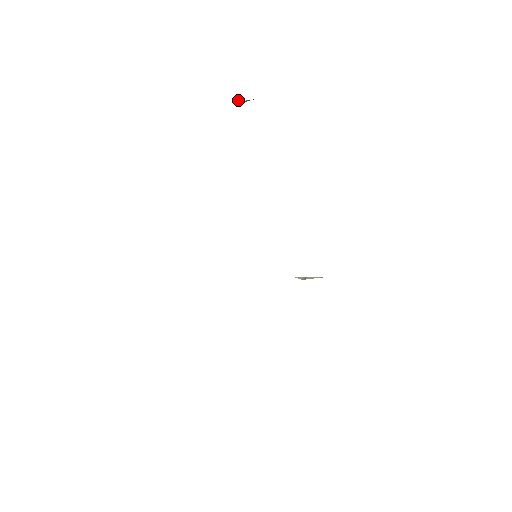
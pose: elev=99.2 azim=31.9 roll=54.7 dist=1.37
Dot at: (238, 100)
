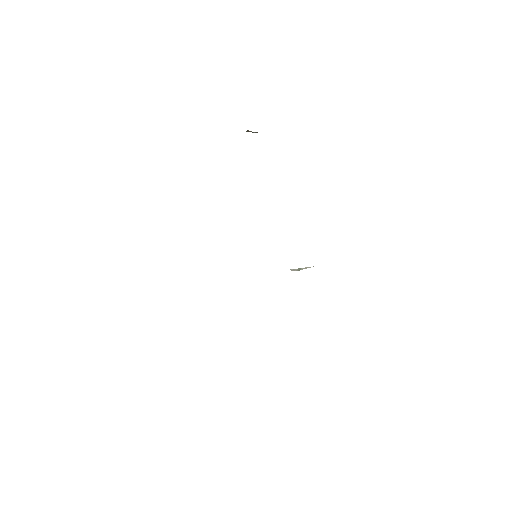
Dot at: (248, 130)
